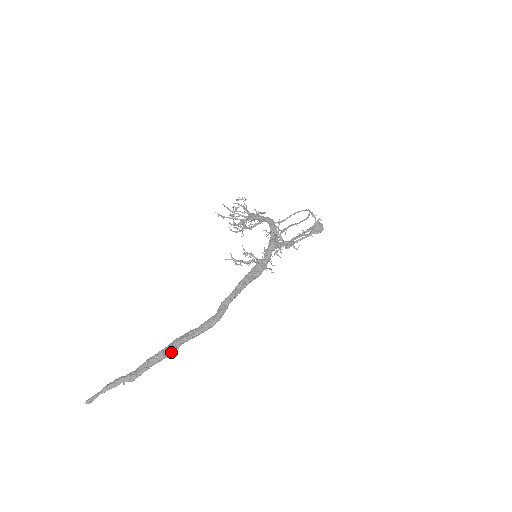
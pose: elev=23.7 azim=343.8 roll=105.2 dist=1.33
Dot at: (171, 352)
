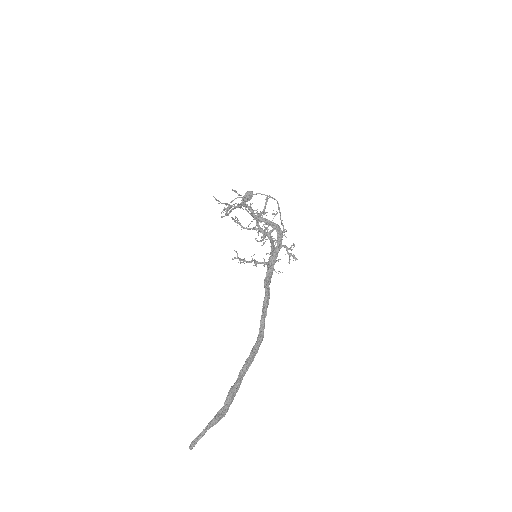
Dot at: occluded
